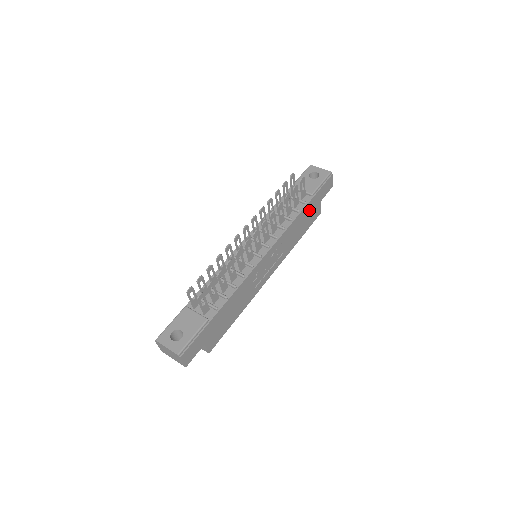
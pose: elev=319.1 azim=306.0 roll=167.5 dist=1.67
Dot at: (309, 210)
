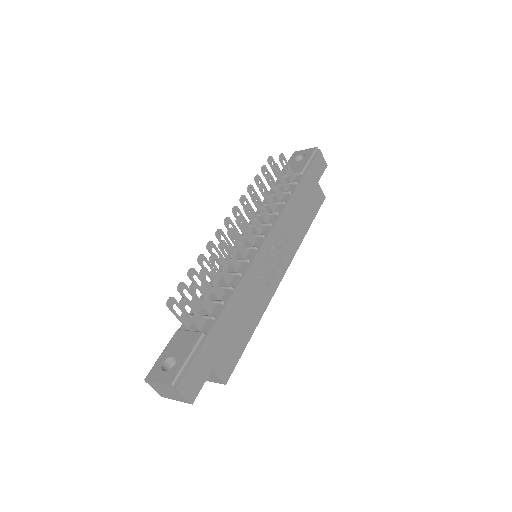
Dot at: (305, 192)
